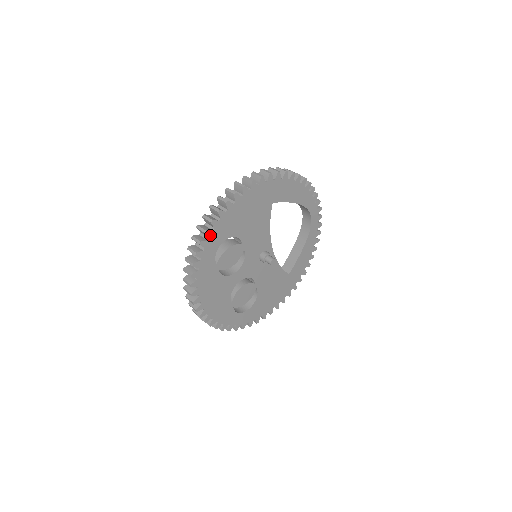
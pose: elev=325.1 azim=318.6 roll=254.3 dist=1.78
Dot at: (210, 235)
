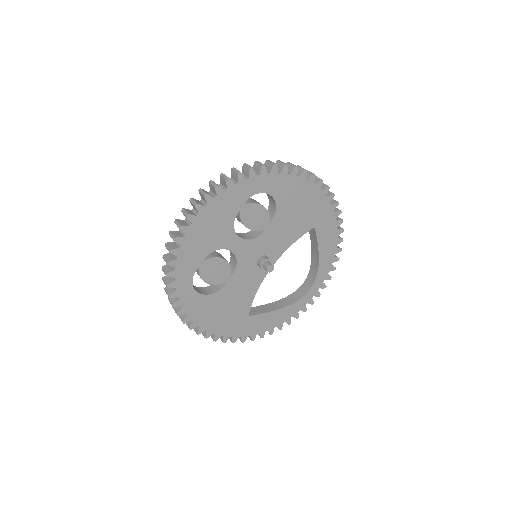
Dot at: (273, 173)
